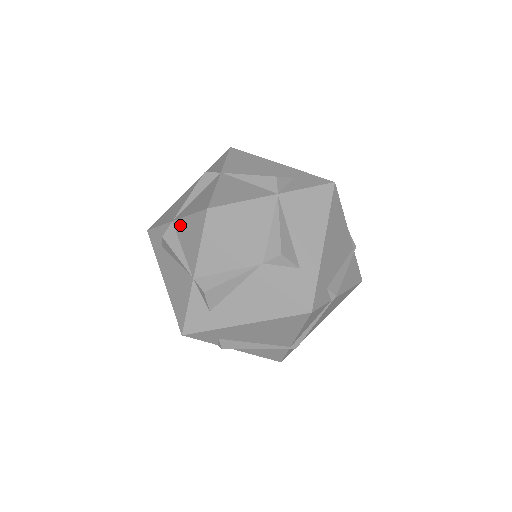
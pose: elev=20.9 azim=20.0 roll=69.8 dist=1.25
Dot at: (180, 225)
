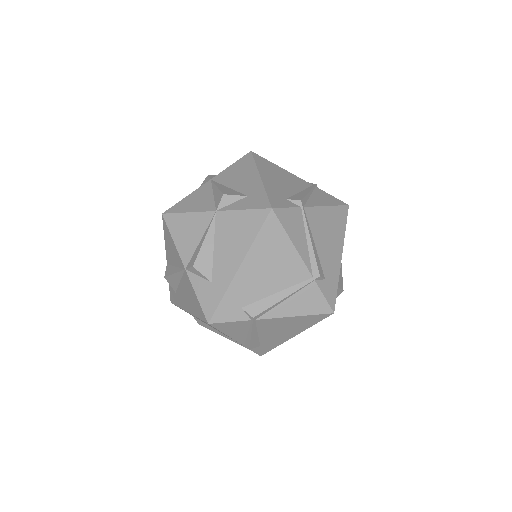
Dot at: (167, 256)
